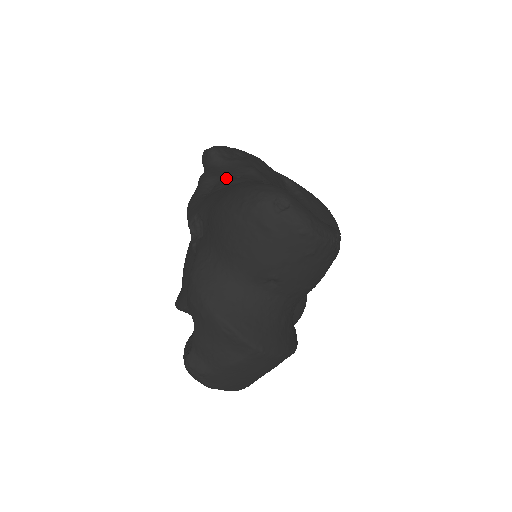
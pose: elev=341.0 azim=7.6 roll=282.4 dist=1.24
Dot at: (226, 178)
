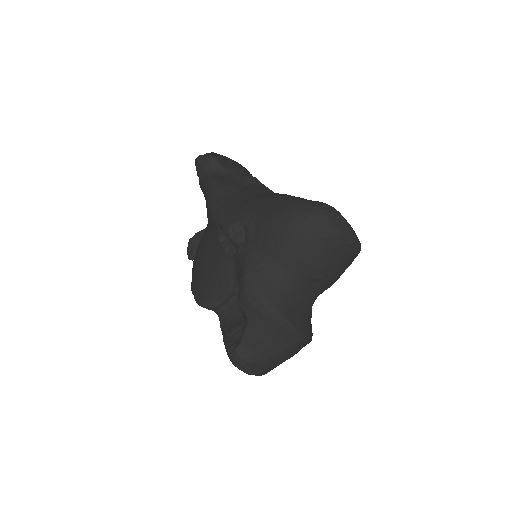
Dot at: (238, 186)
